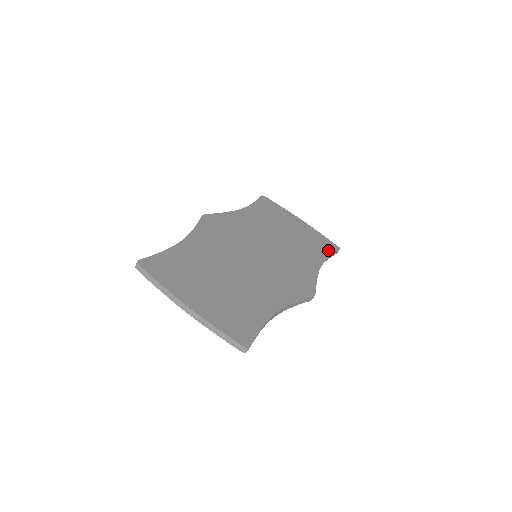
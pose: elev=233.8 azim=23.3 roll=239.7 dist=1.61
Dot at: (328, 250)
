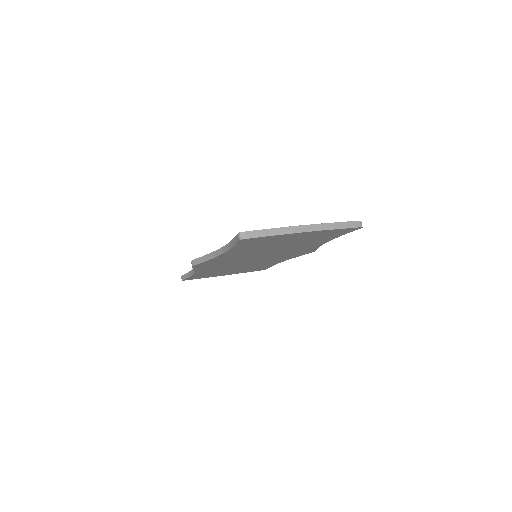
Dot at: occluded
